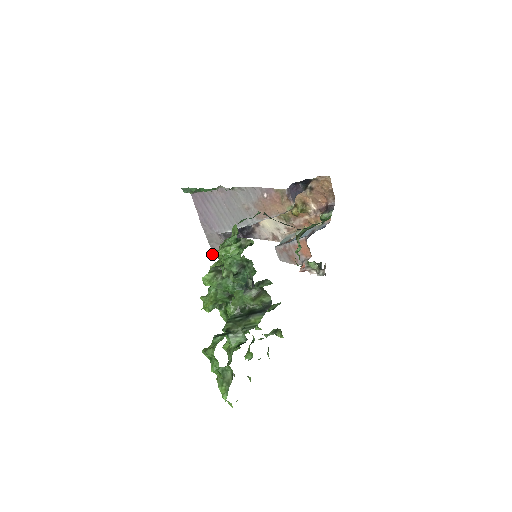
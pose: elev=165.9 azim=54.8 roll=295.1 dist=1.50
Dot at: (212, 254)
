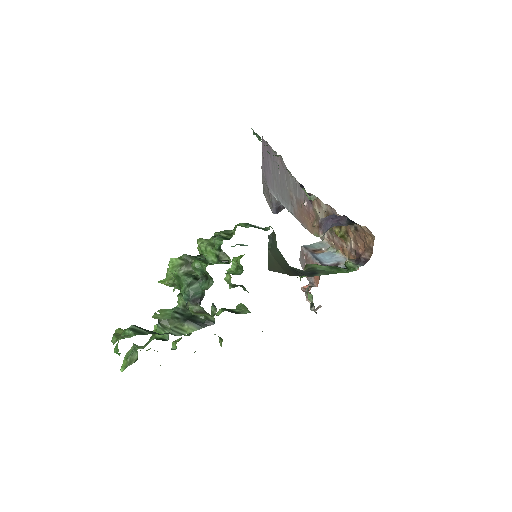
Dot at: (198, 240)
